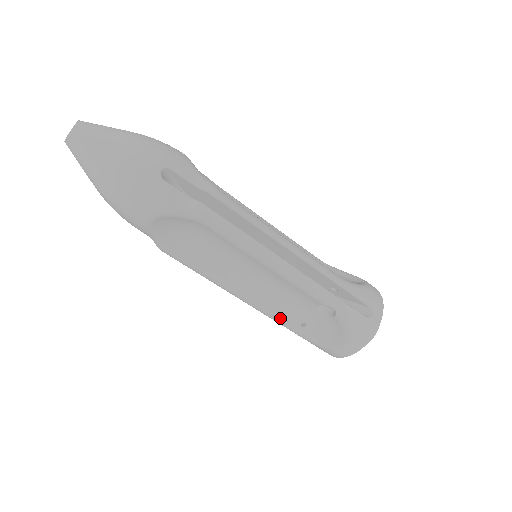
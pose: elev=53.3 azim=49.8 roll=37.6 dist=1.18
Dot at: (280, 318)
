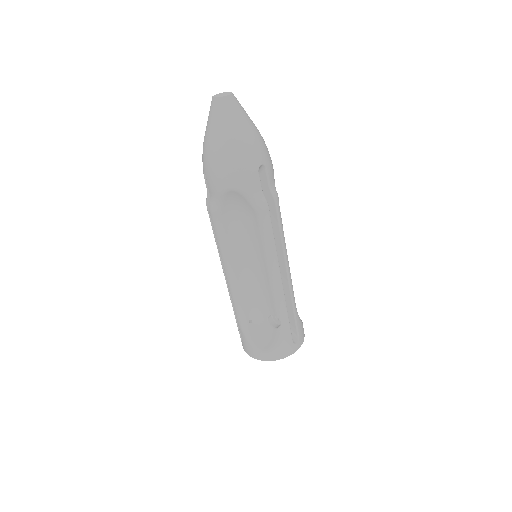
Dot at: (241, 307)
